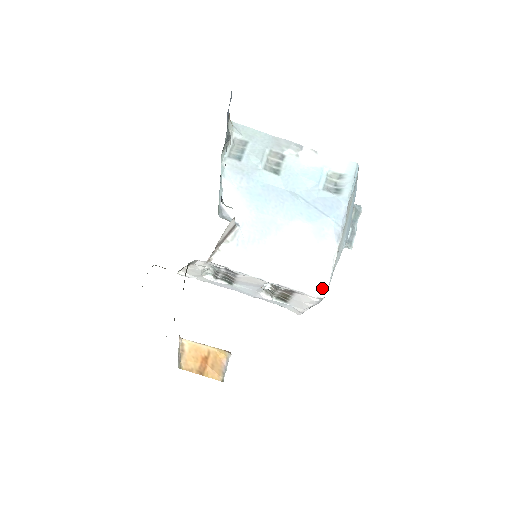
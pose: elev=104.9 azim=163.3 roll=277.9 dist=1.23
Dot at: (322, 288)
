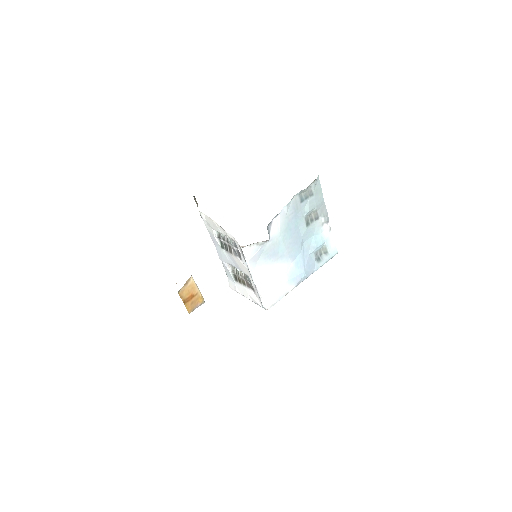
Dot at: (270, 305)
